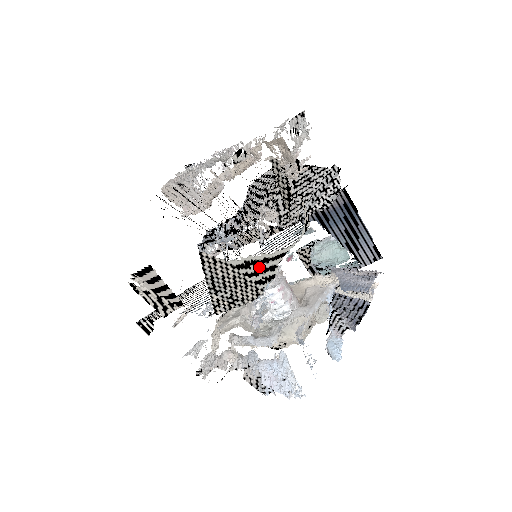
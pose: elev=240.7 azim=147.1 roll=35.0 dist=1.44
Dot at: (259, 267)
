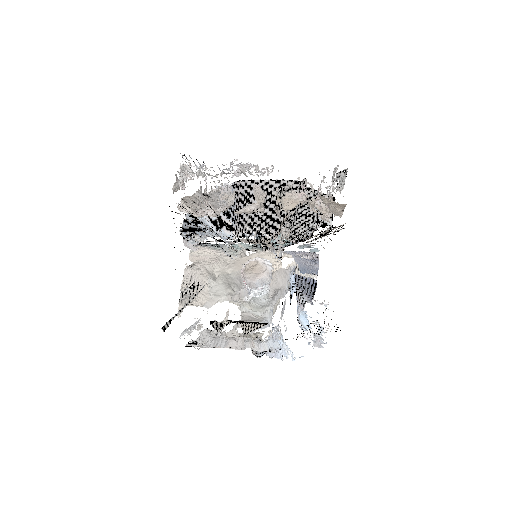
Dot at: occluded
